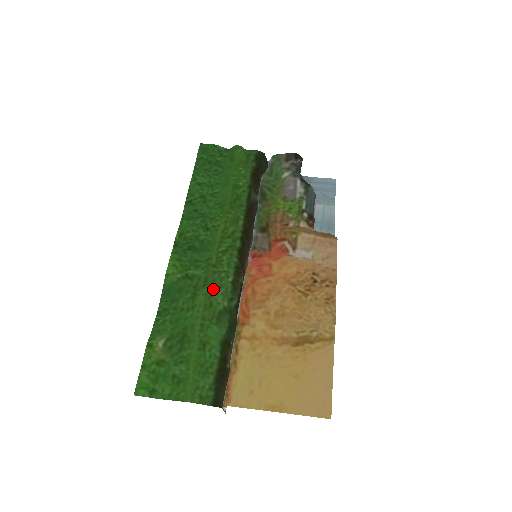
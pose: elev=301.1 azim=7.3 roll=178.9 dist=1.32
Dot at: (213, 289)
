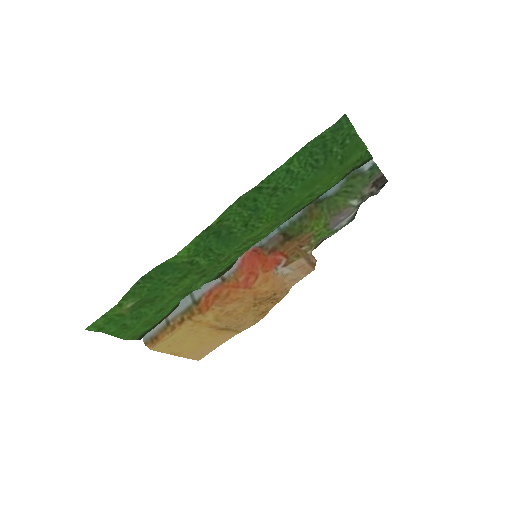
Dot at: (202, 277)
